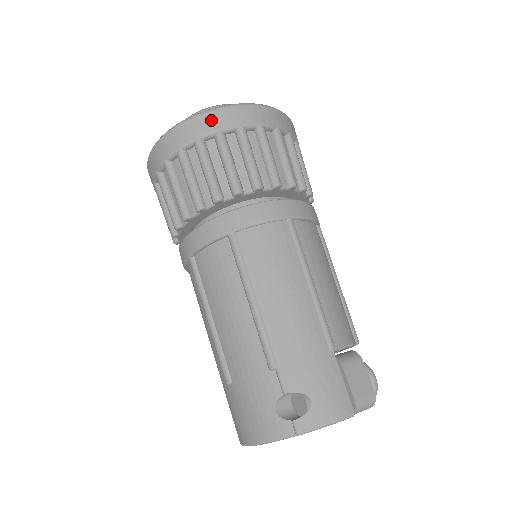
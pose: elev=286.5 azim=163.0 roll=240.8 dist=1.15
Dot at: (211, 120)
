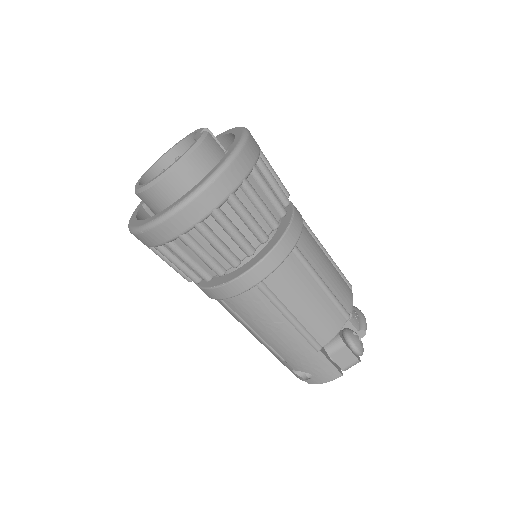
Dot at: (154, 236)
